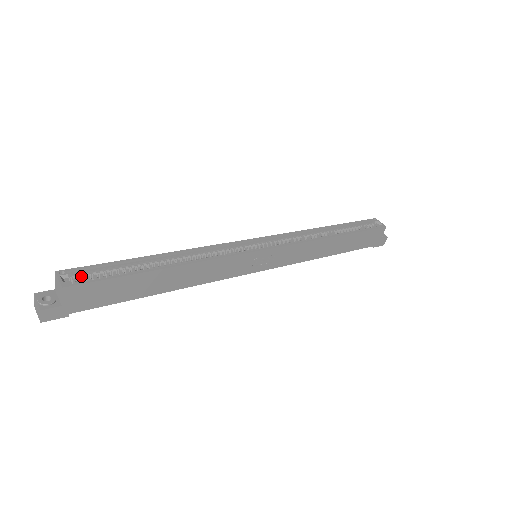
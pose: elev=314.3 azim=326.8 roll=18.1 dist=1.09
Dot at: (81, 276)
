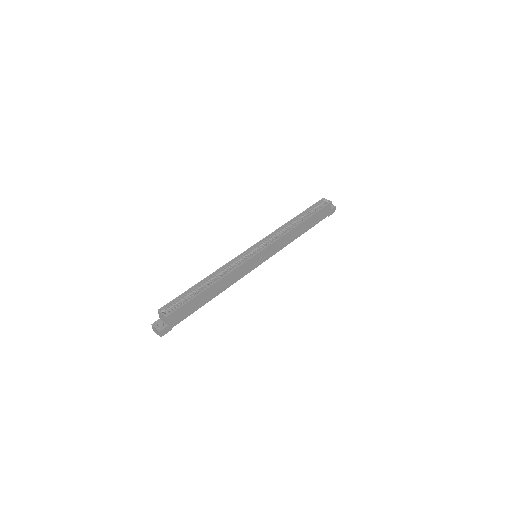
Dot at: (171, 307)
